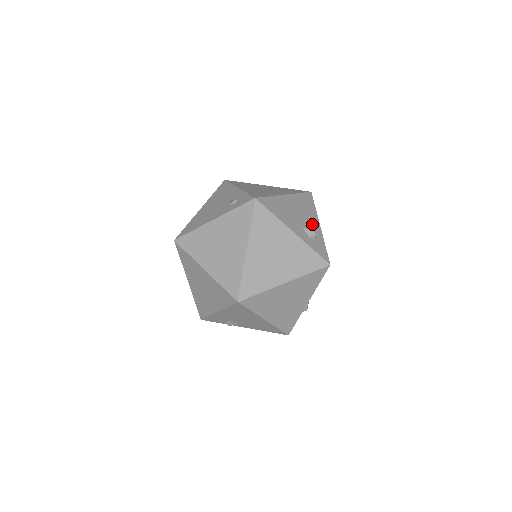
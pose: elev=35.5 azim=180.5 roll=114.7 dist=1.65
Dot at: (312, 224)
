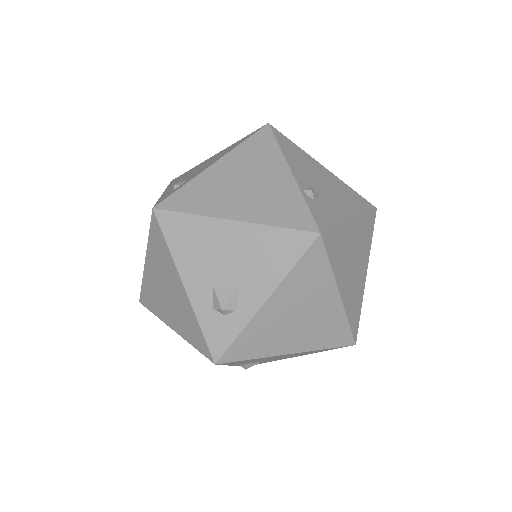
Dot at: (246, 291)
